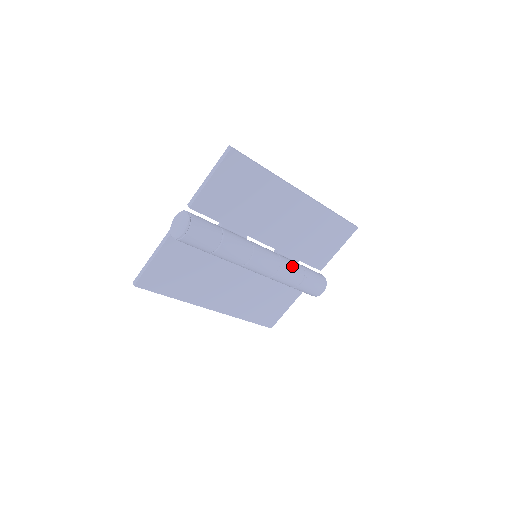
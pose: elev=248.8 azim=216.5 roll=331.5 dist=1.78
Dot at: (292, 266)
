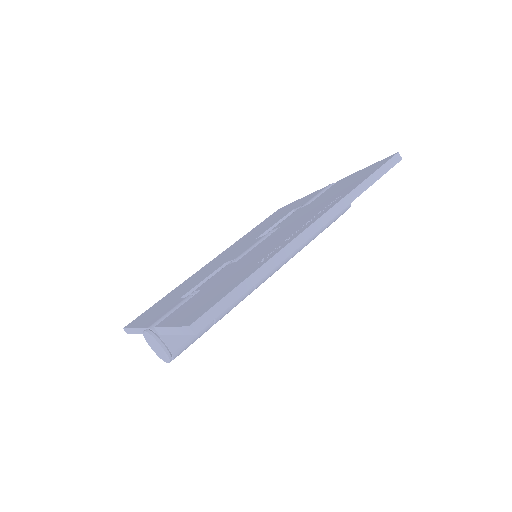
Dot at: occluded
